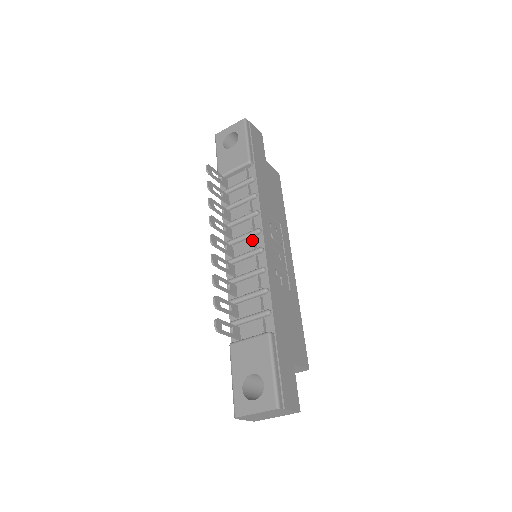
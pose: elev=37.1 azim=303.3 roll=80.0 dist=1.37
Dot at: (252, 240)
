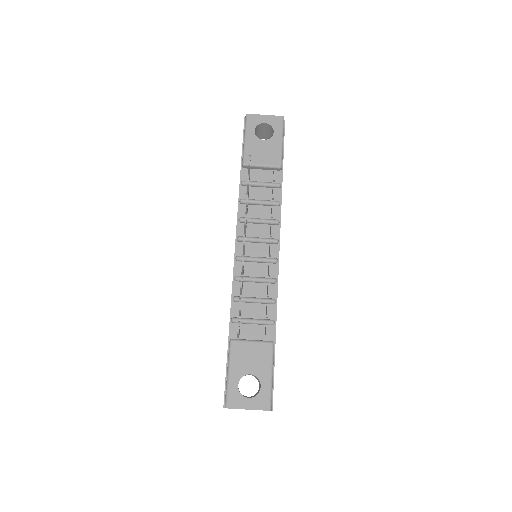
Dot at: (267, 246)
